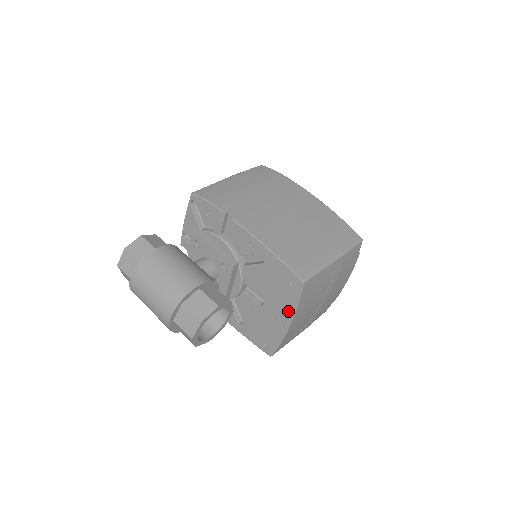
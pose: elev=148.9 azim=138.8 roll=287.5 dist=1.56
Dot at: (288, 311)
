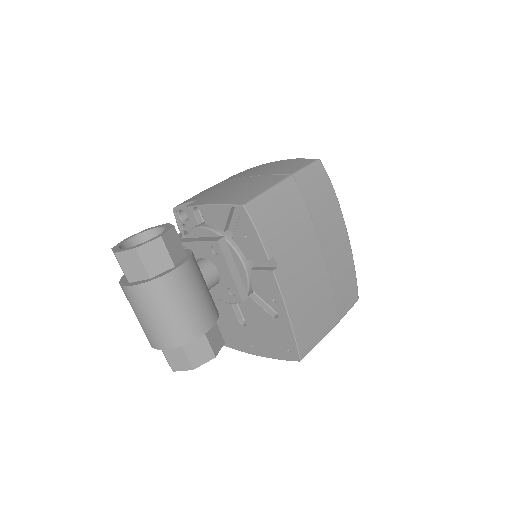
Dot at: (265, 352)
